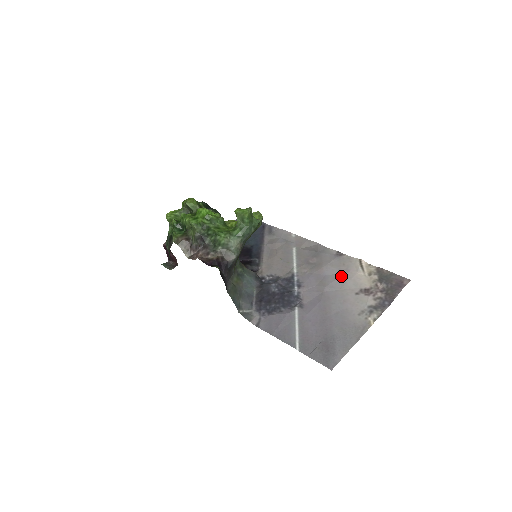
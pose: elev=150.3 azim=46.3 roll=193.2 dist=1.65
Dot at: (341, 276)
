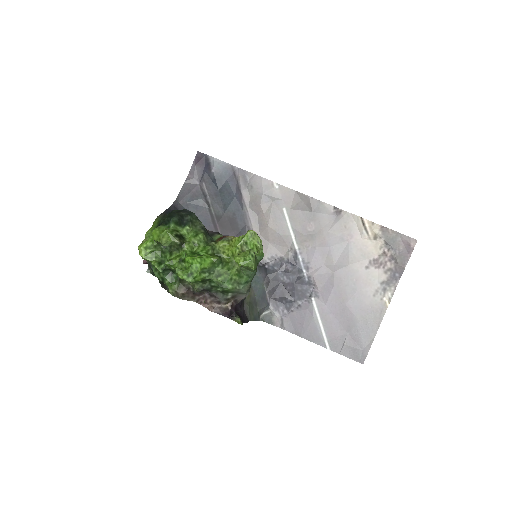
Dot at: (346, 246)
